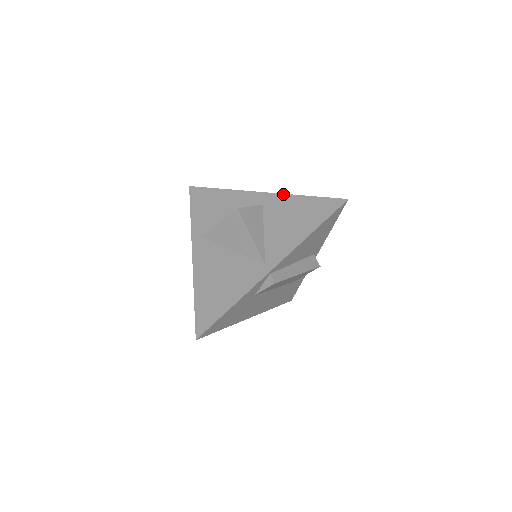
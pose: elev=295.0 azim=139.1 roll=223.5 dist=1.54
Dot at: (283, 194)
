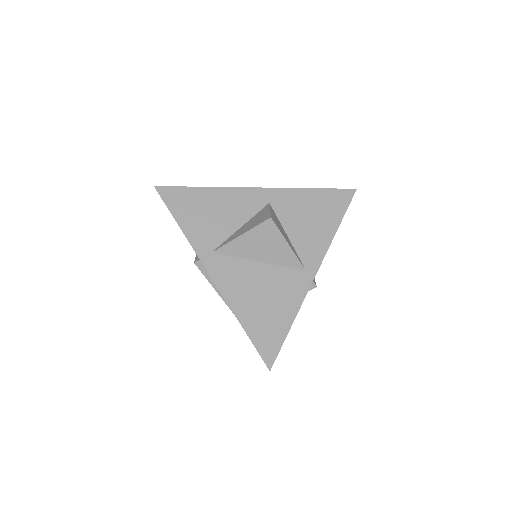
Dot at: (288, 188)
